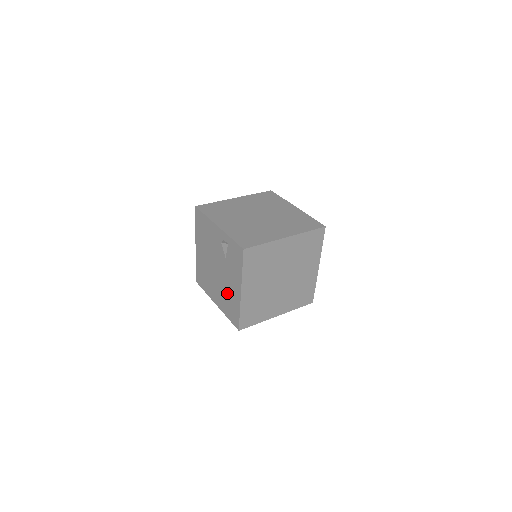
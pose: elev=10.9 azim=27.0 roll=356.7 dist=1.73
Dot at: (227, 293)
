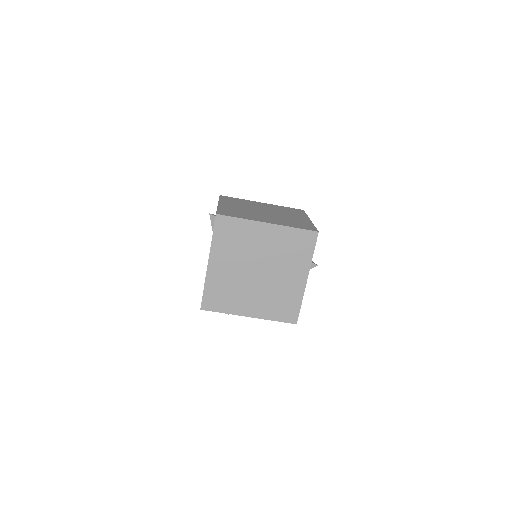
Dot at: occluded
